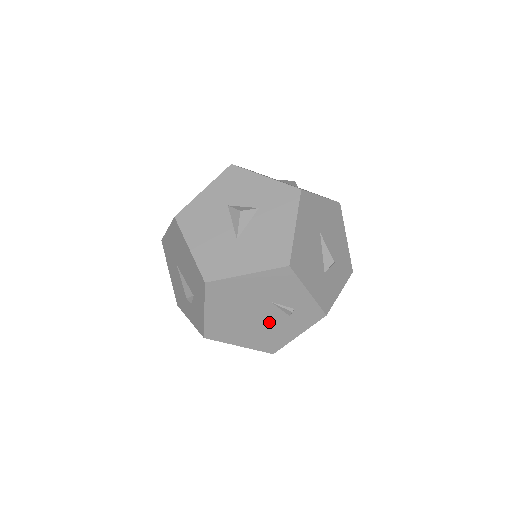
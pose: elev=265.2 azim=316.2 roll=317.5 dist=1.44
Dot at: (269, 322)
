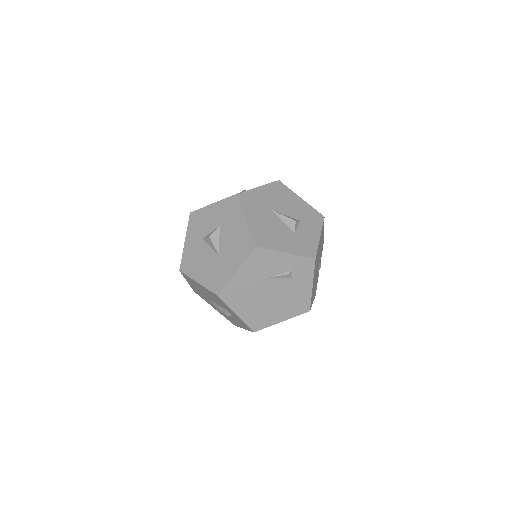
Dot at: (283, 292)
